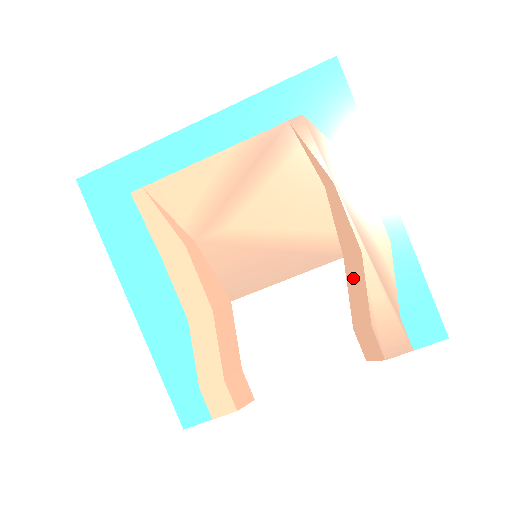
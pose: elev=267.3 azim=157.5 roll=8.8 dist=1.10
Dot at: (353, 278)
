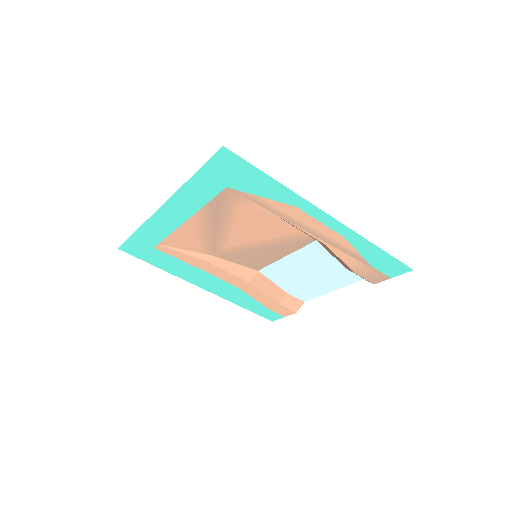
Dot at: (329, 251)
